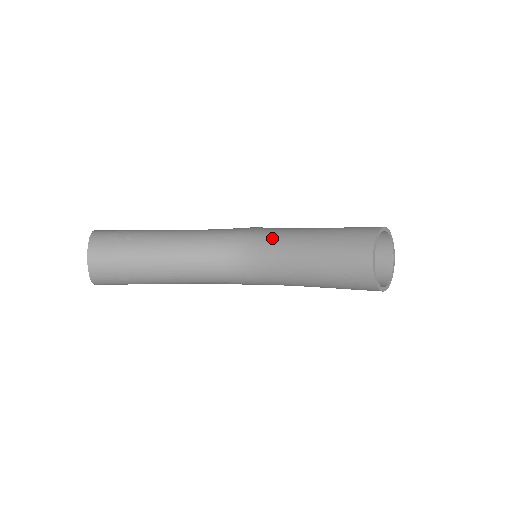
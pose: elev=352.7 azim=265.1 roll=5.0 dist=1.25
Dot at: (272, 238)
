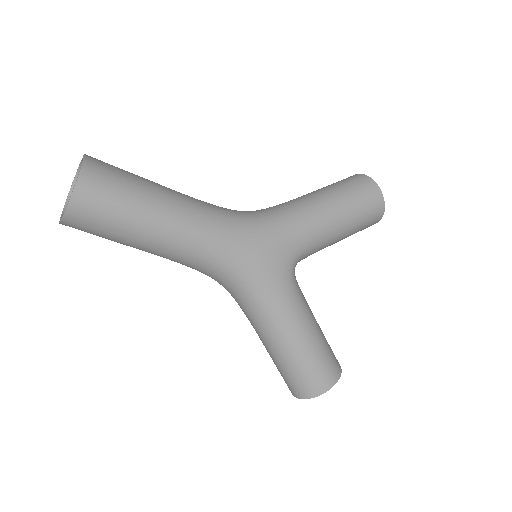
Dot at: occluded
